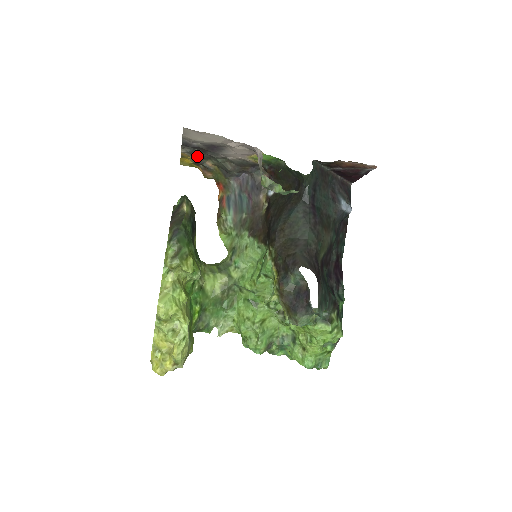
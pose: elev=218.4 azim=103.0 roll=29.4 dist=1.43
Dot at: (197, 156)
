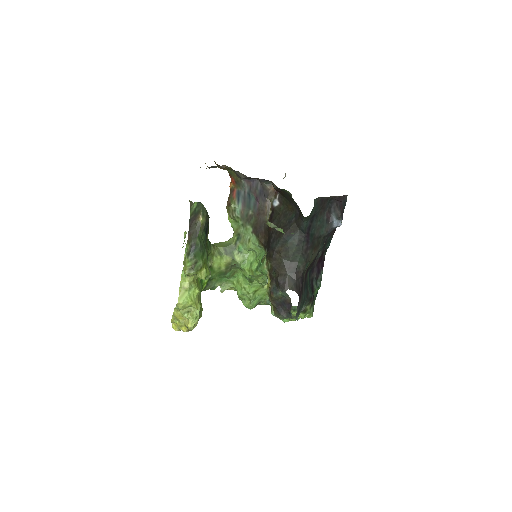
Dot at: (214, 167)
